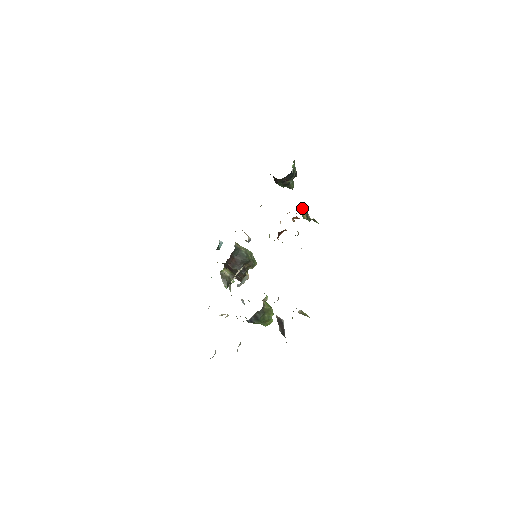
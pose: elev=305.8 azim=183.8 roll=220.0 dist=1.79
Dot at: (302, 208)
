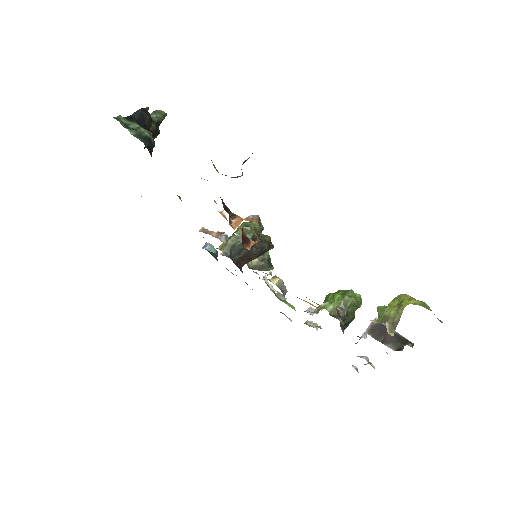
Dot at: occluded
